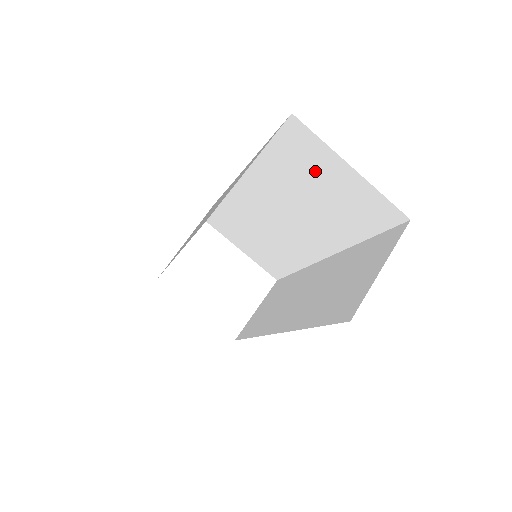
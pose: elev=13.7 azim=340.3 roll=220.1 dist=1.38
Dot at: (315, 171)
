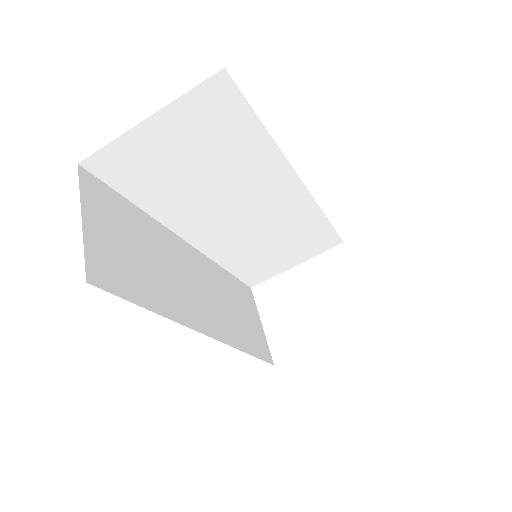
Dot at: (159, 160)
